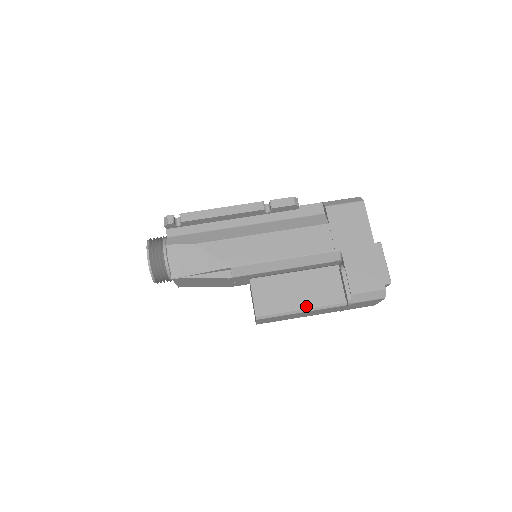
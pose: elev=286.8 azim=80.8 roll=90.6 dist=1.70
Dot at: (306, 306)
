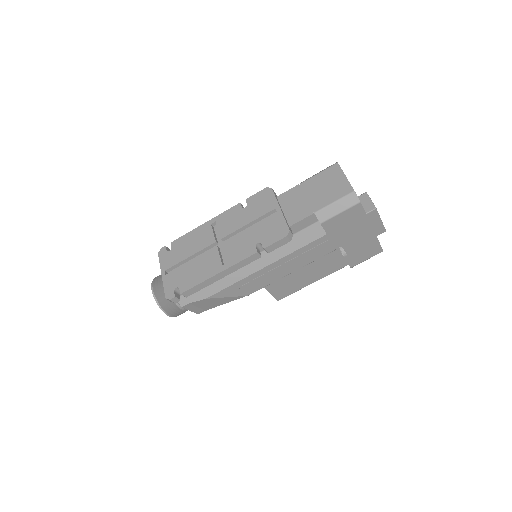
Dot at: (316, 280)
